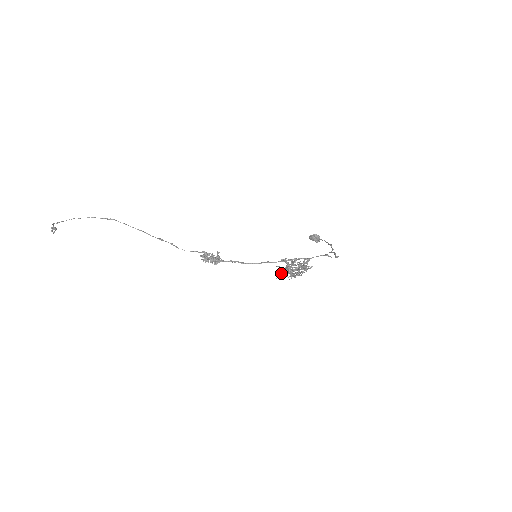
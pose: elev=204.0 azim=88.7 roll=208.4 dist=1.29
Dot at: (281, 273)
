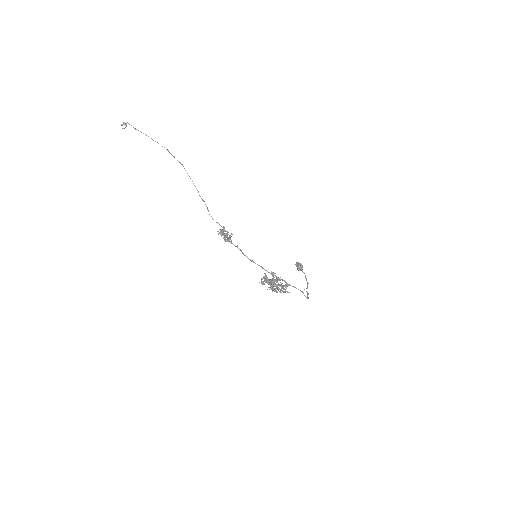
Dot at: (265, 281)
